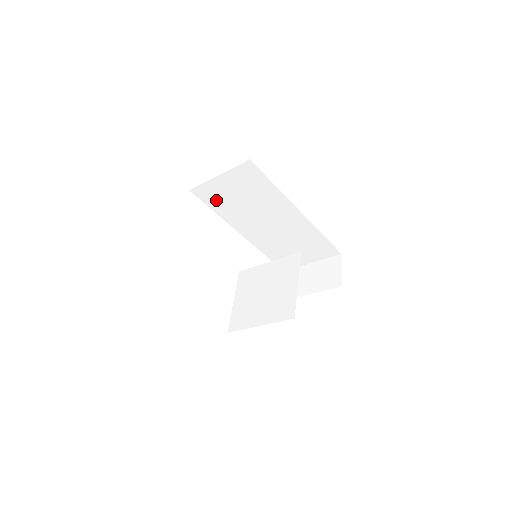
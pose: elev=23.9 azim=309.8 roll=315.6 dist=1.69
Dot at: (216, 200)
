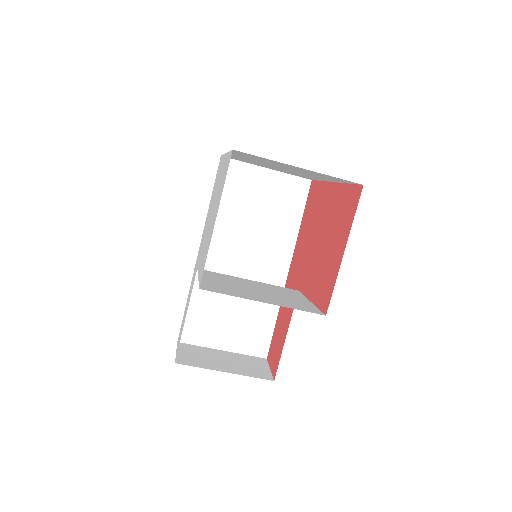
Dot at: (231, 189)
